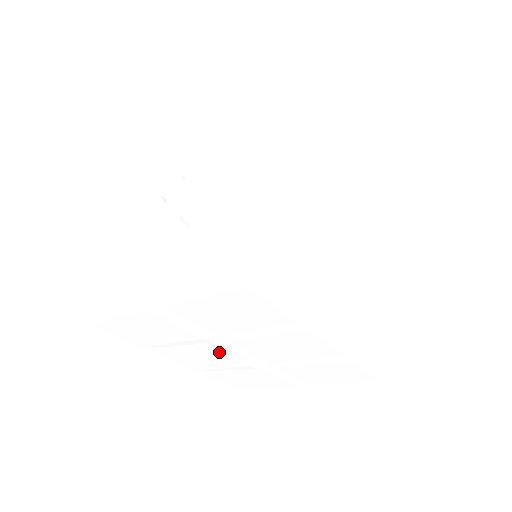
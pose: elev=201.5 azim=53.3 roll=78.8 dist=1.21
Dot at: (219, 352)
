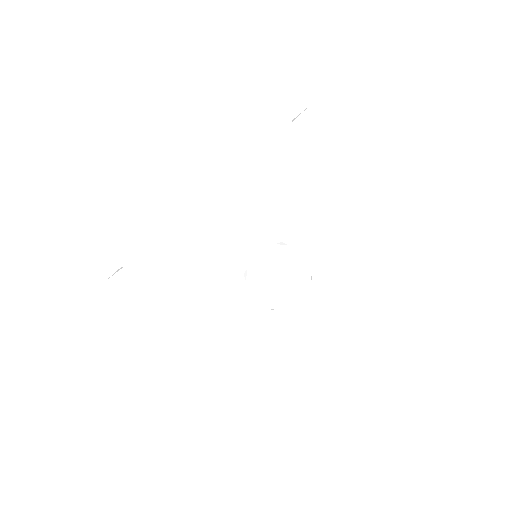
Dot at: occluded
